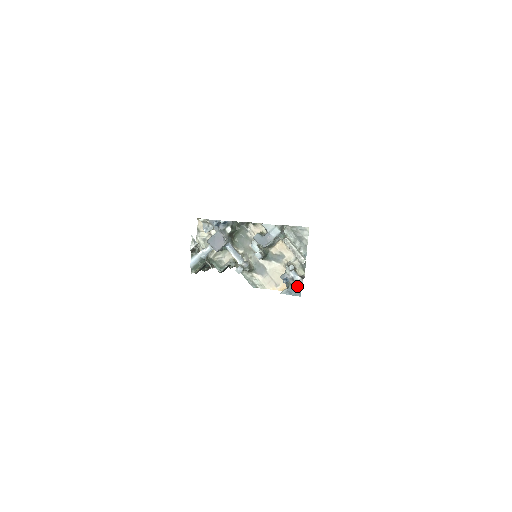
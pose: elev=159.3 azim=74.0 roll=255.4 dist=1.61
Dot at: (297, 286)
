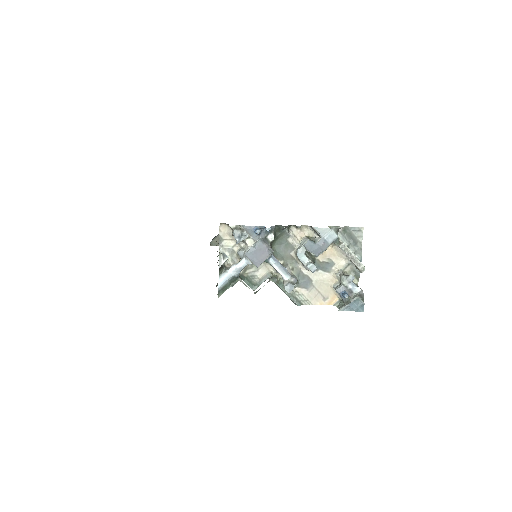
Dot at: (360, 300)
